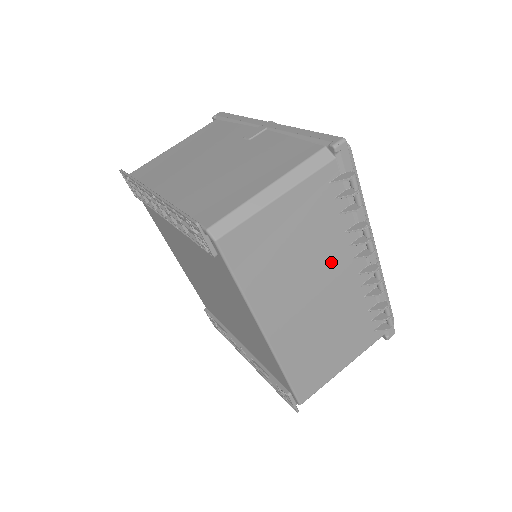
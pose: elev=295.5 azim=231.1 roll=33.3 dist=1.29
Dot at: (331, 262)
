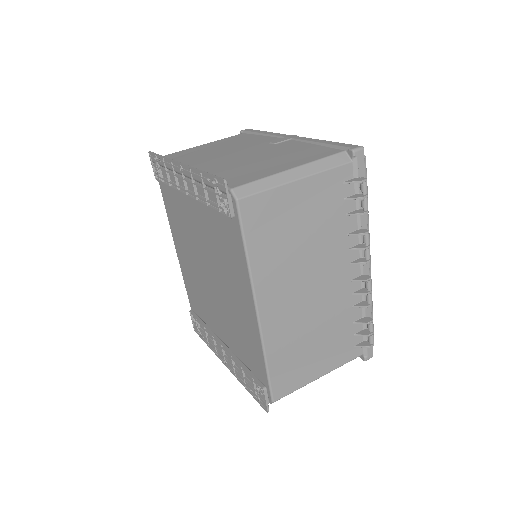
Dot at: (330, 259)
